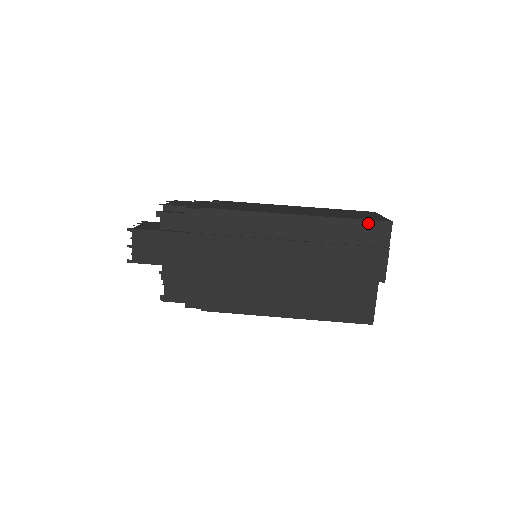
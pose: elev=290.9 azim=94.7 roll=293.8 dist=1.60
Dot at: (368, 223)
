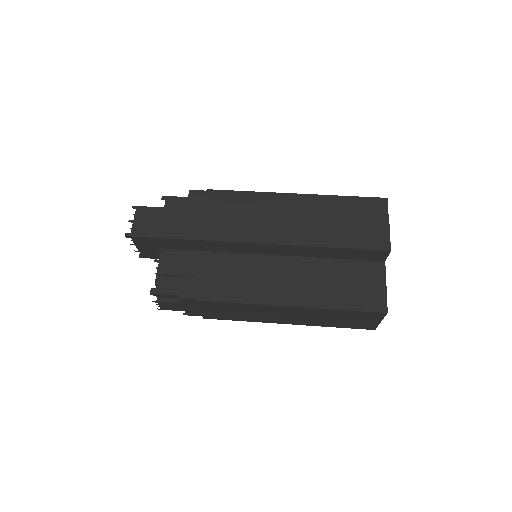
Dot at: (364, 199)
